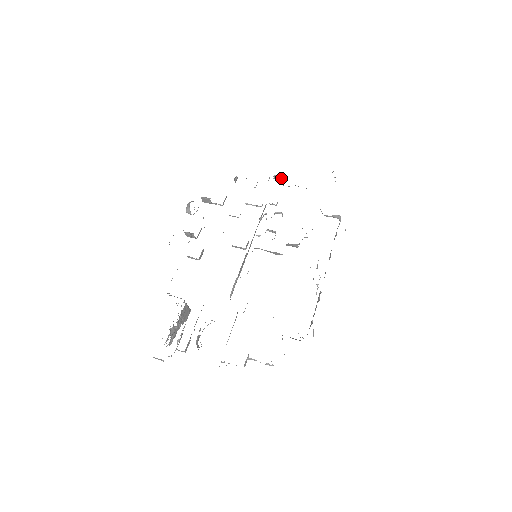
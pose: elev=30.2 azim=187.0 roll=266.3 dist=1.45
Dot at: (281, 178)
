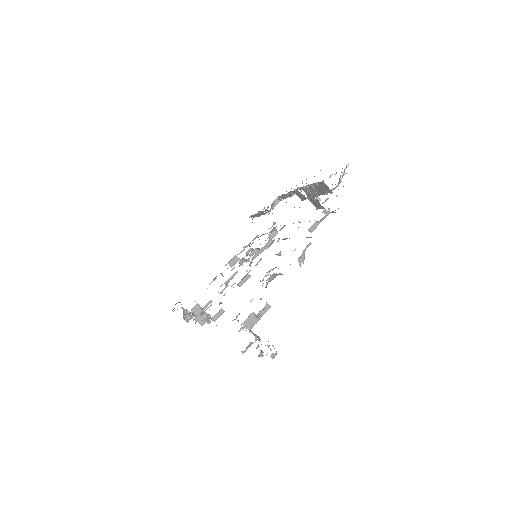
Dot at: (235, 261)
